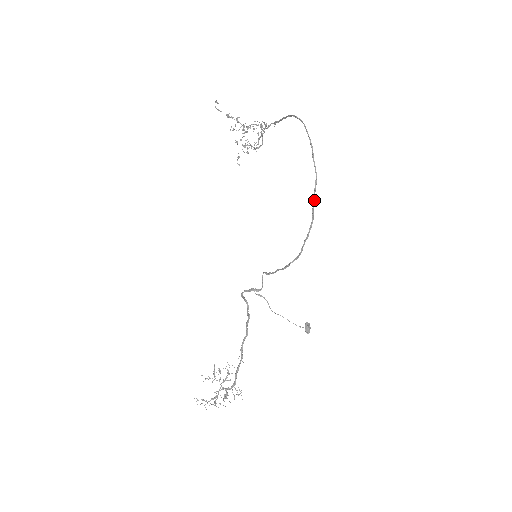
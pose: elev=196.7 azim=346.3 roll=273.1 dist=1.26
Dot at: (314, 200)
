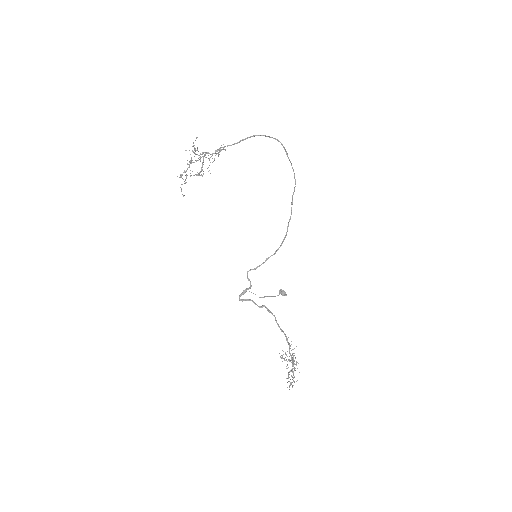
Dot at: occluded
